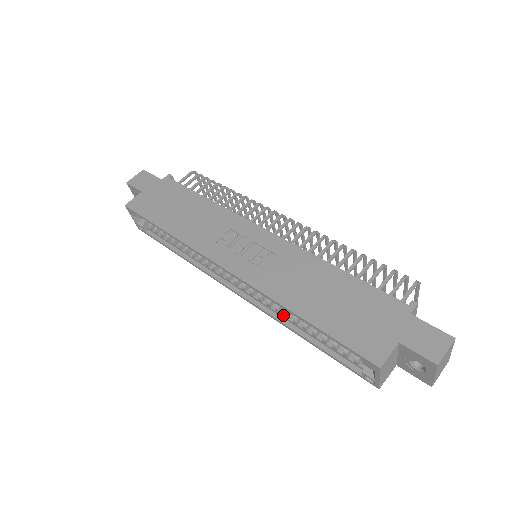
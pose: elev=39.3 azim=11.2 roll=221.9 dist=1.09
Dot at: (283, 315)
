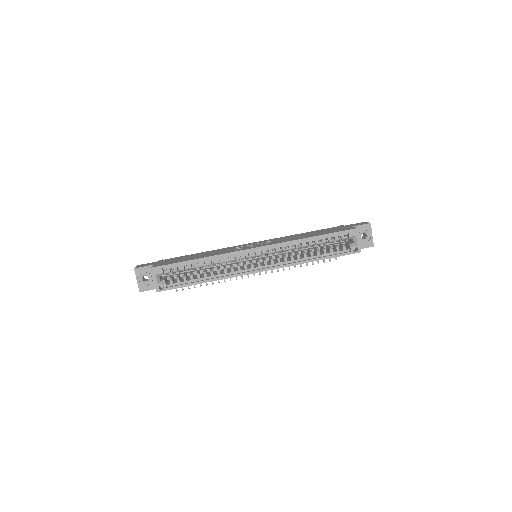
Dot at: (296, 259)
